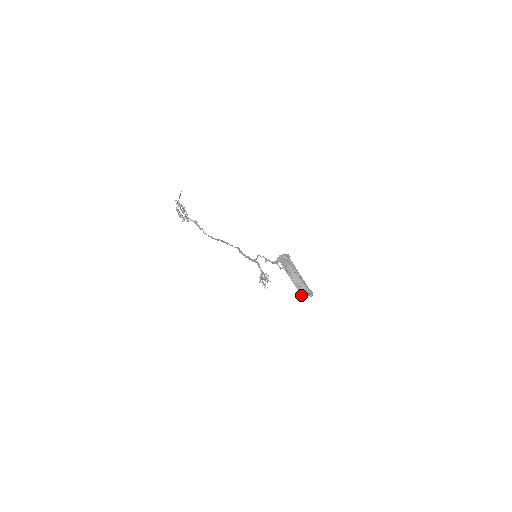
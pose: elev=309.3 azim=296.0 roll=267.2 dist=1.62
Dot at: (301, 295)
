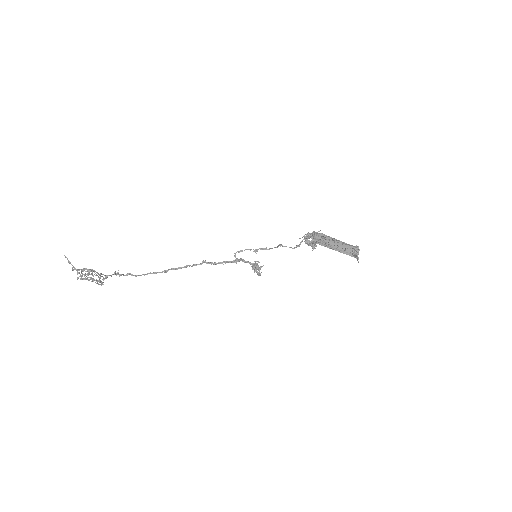
Dot at: (356, 257)
